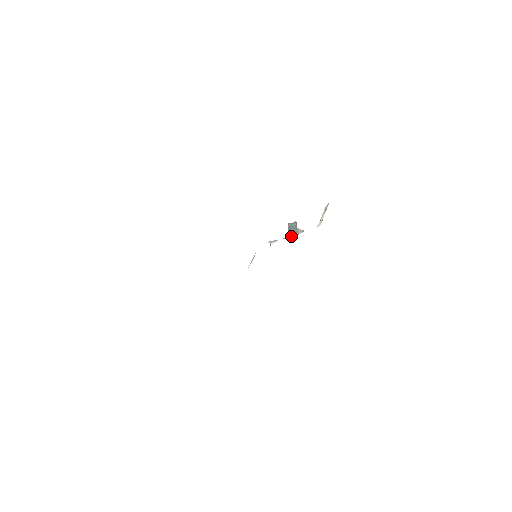
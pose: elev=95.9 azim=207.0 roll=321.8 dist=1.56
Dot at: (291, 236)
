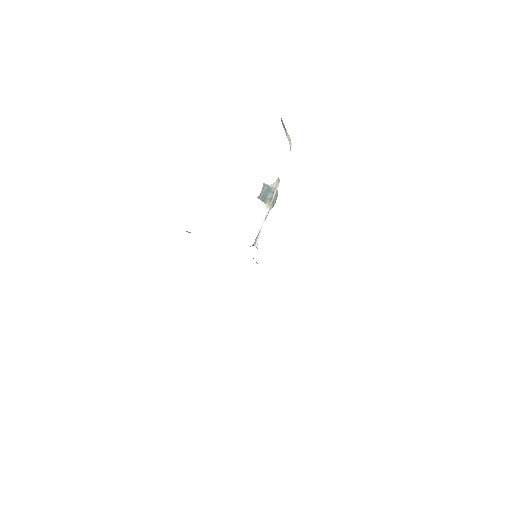
Dot at: (271, 204)
